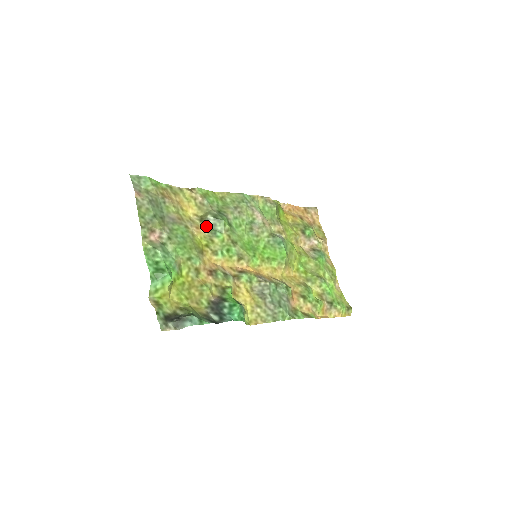
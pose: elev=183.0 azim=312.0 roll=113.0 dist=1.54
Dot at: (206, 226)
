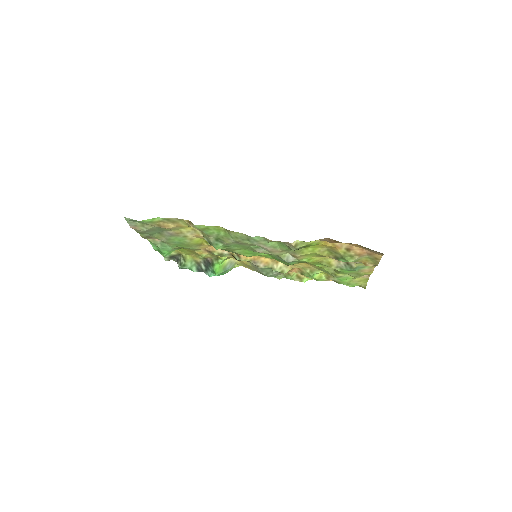
Dot at: occluded
